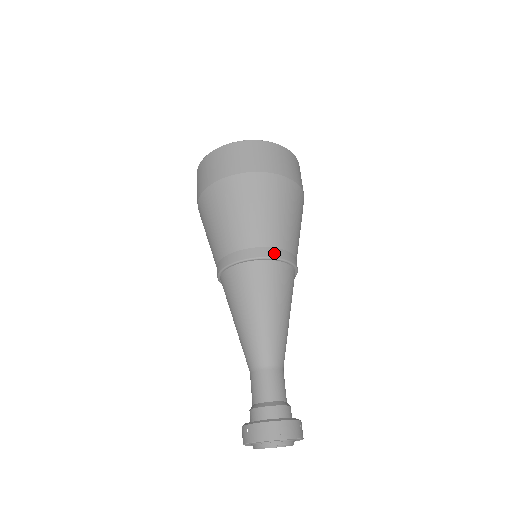
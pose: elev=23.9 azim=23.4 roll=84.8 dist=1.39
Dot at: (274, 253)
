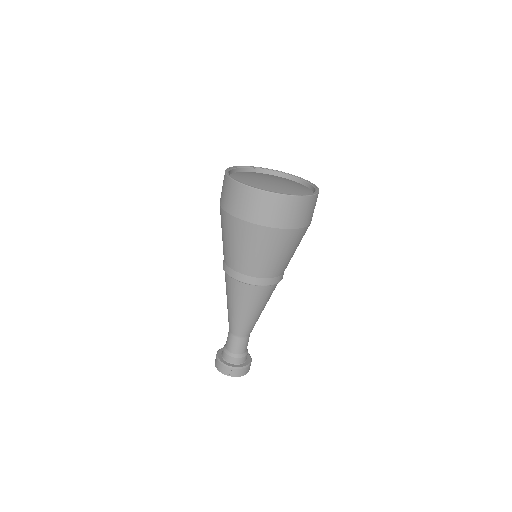
Dot at: occluded
